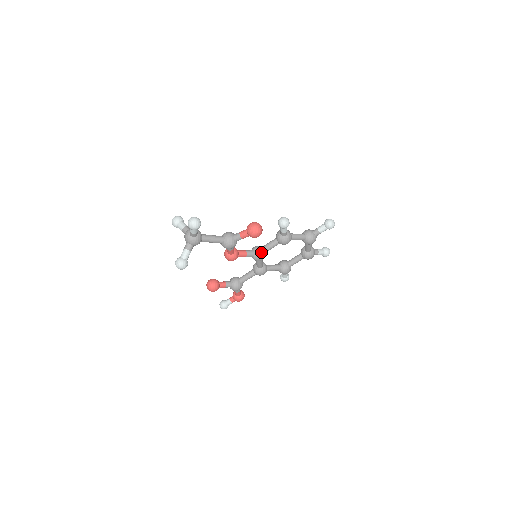
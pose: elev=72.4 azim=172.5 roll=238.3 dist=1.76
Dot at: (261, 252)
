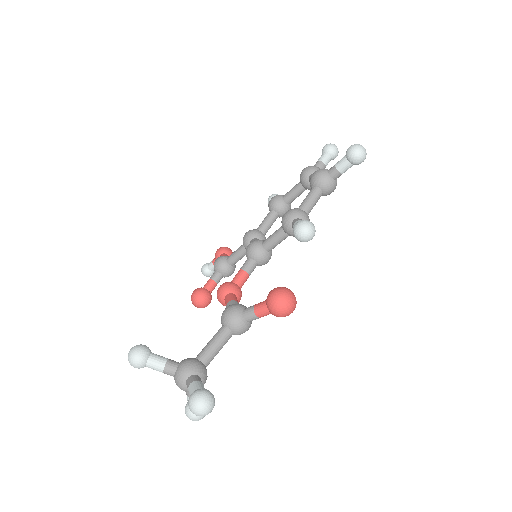
Dot at: (266, 256)
